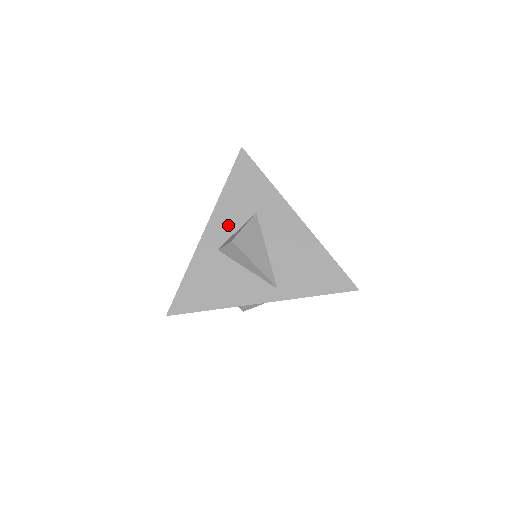
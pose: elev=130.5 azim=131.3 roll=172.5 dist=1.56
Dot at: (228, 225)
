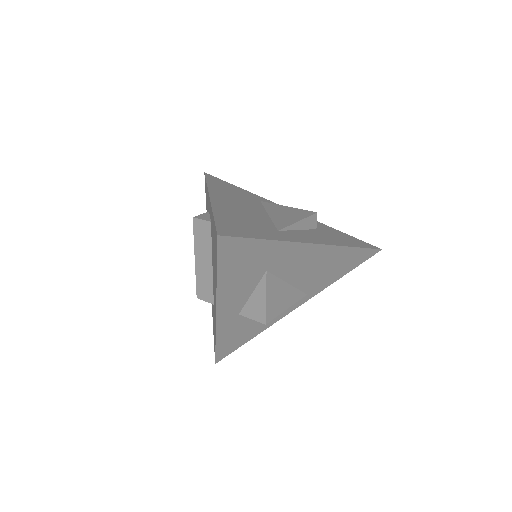
Dot at: (240, 297)
